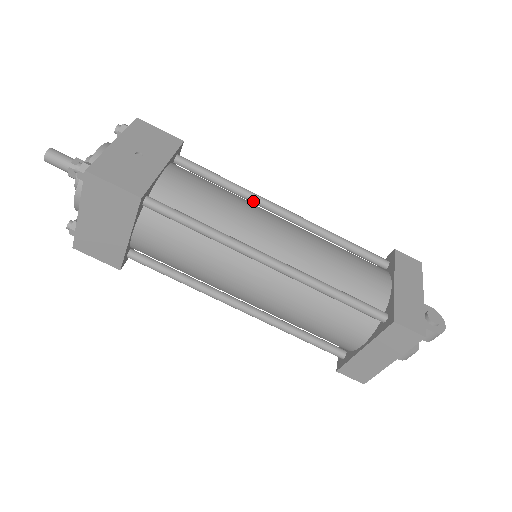
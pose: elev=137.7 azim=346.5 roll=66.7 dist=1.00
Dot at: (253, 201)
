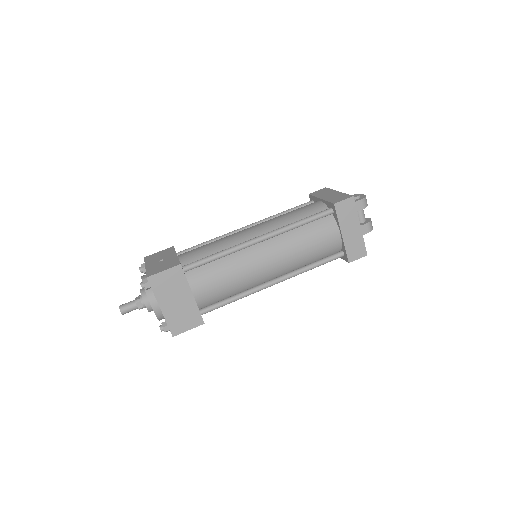
Dot at: occluded
